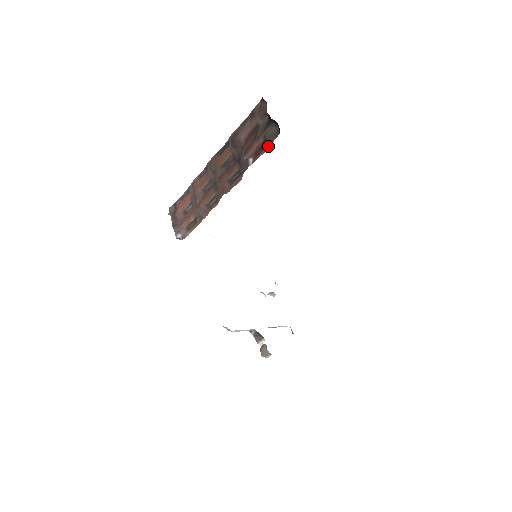
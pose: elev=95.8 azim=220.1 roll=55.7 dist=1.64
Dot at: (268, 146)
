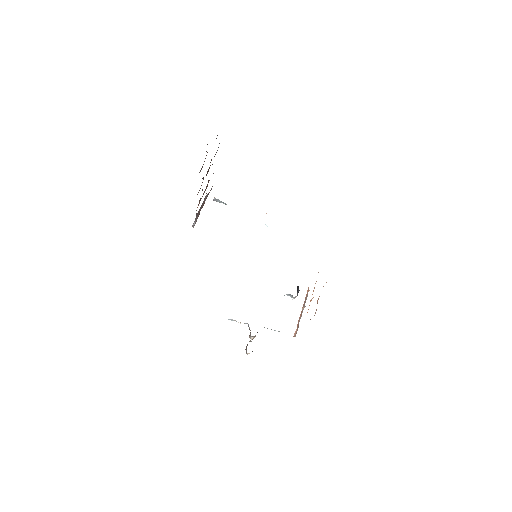
Dot at: occluded
